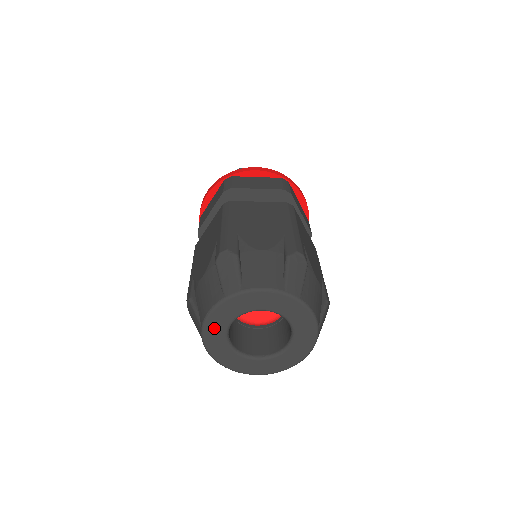
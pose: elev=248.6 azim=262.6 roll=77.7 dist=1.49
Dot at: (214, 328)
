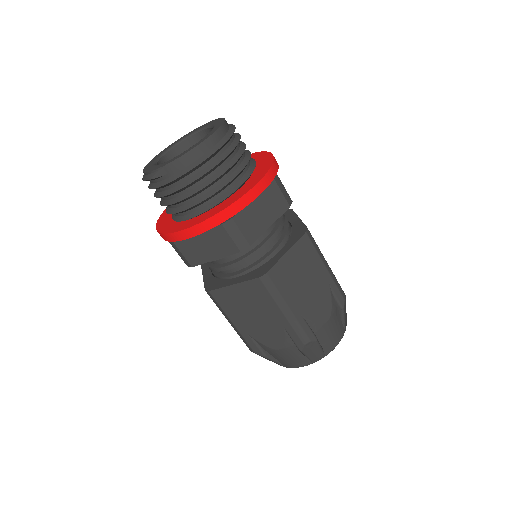
Dot at: occluded
